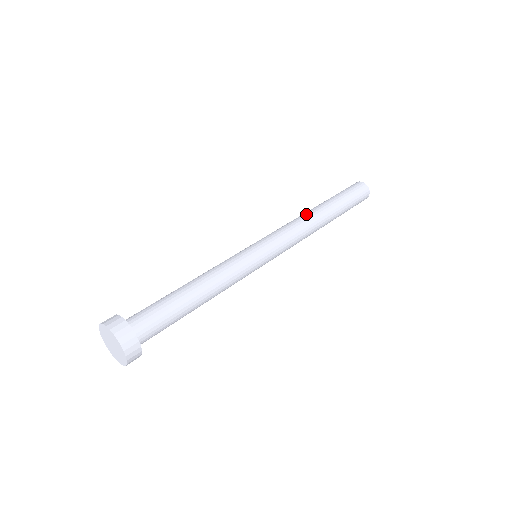
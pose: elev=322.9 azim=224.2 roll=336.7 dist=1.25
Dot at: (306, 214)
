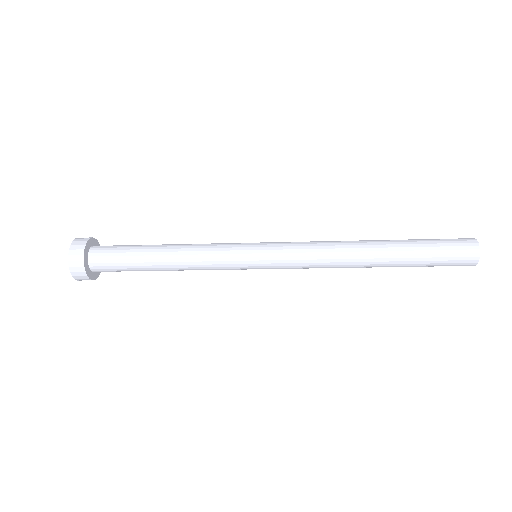
Dot at: occluded
